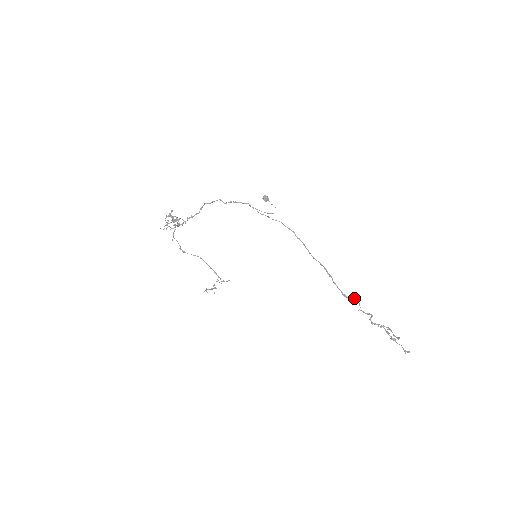
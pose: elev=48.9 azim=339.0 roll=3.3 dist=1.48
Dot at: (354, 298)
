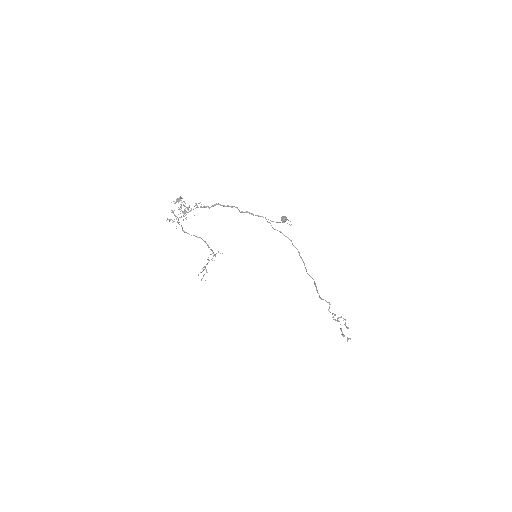
Dot at: (328, 302)
